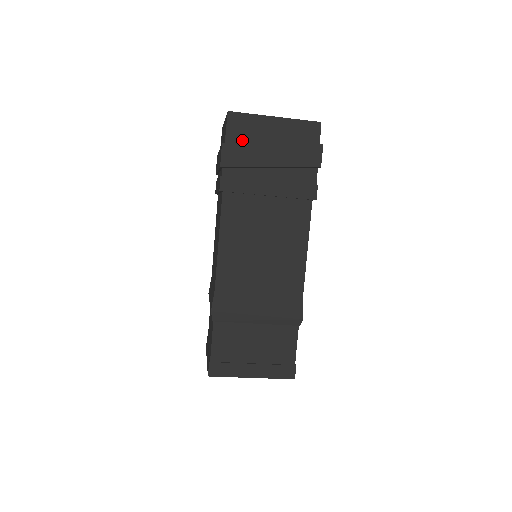
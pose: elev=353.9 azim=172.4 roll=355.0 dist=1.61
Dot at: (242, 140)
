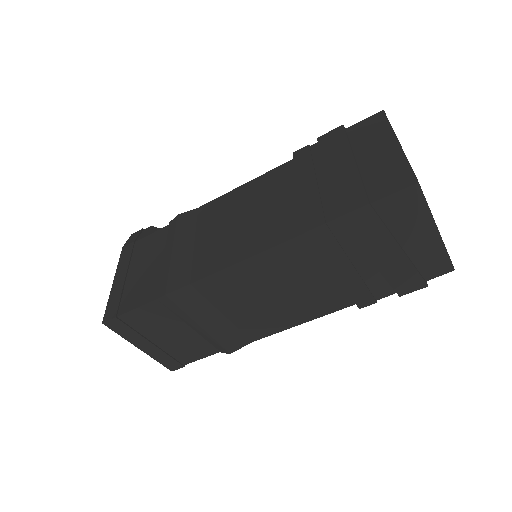
Dot at: (387, 217)
